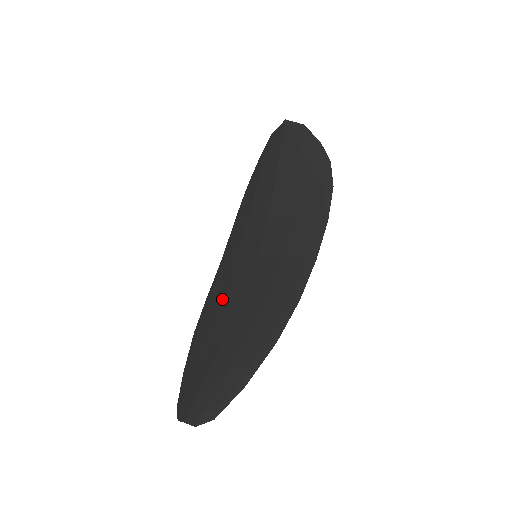
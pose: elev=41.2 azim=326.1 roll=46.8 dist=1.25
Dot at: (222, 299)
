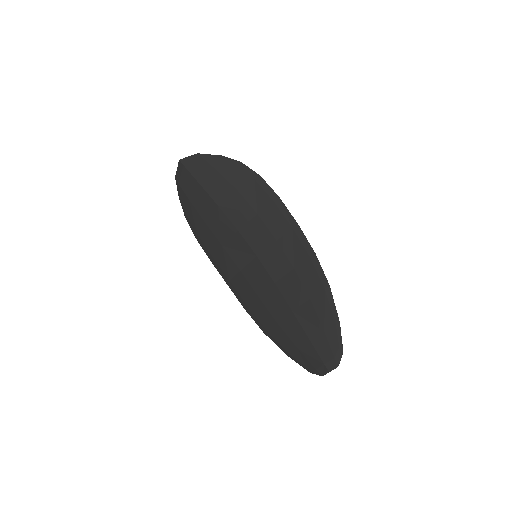
Dot at: (261, 298)
